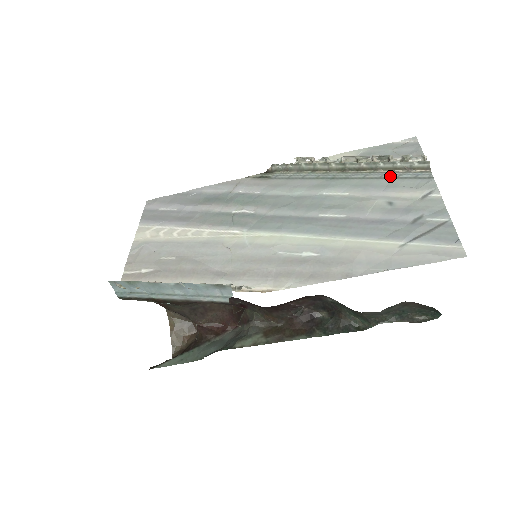
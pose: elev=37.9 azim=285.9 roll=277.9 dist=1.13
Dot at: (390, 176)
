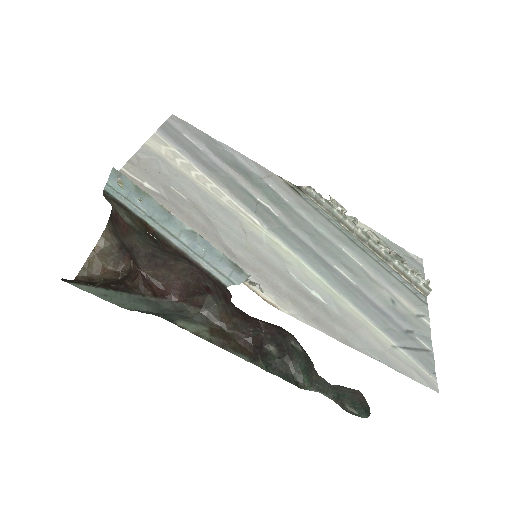
Dot at: (397, 277)
